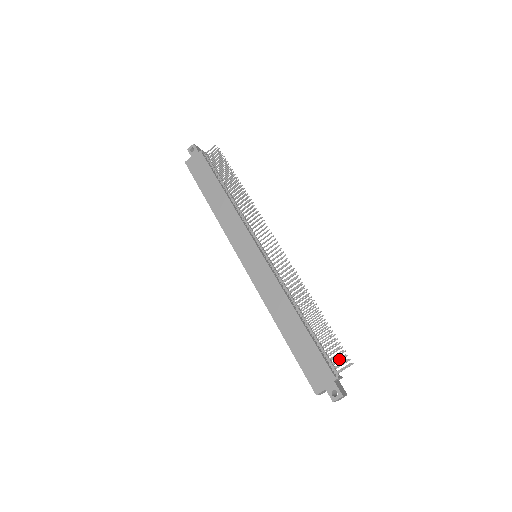
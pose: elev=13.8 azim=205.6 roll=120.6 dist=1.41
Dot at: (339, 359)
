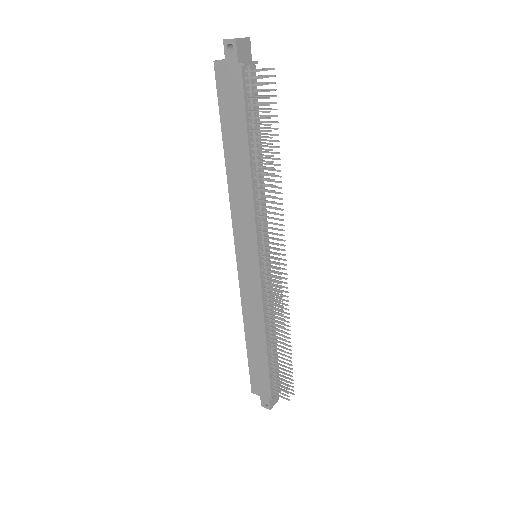
Dot at: (282, 390)
